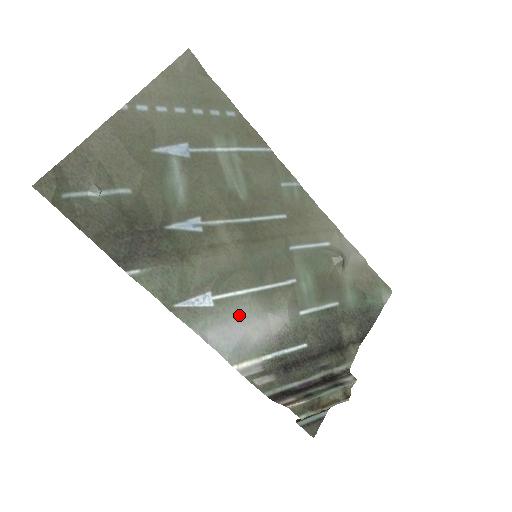
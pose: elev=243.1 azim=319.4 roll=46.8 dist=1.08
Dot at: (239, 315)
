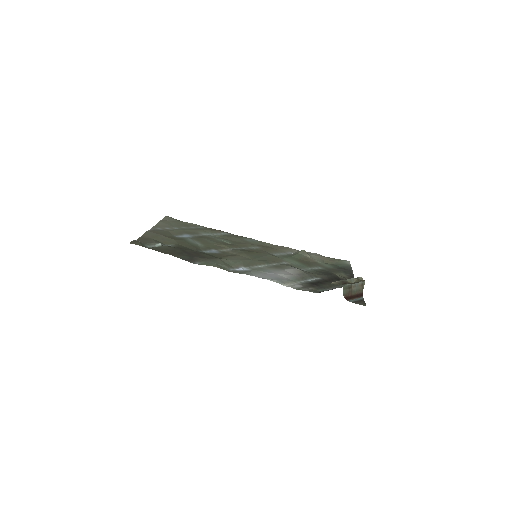
Dot at: (267, 271)
